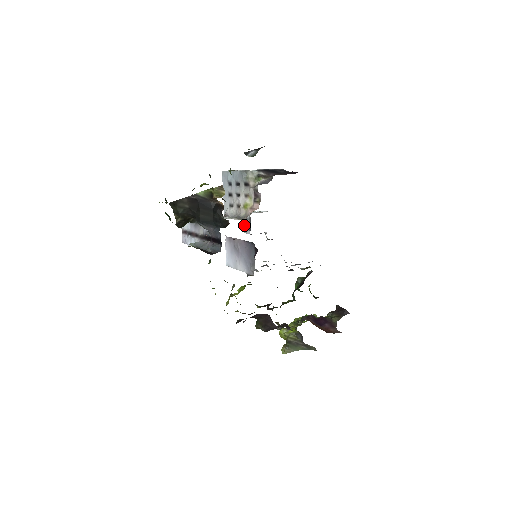
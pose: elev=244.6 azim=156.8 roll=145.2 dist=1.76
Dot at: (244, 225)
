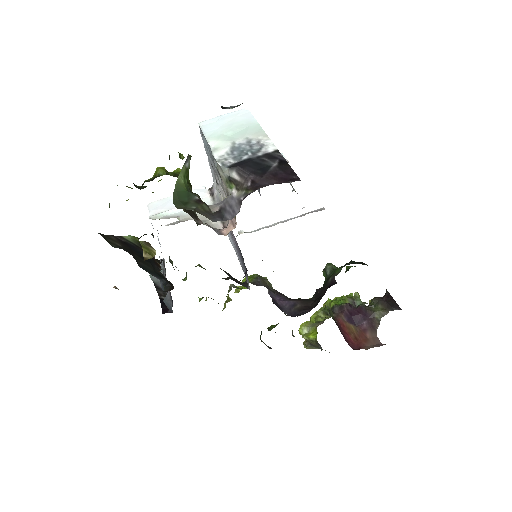
Dot at: occluded
